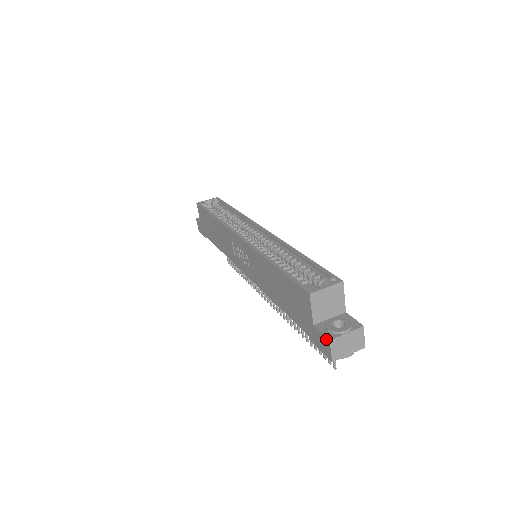
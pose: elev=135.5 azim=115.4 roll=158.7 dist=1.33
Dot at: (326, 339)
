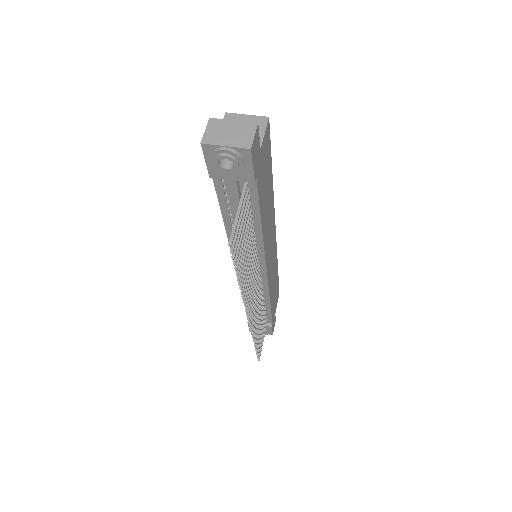
Dot at: (209, 126)
